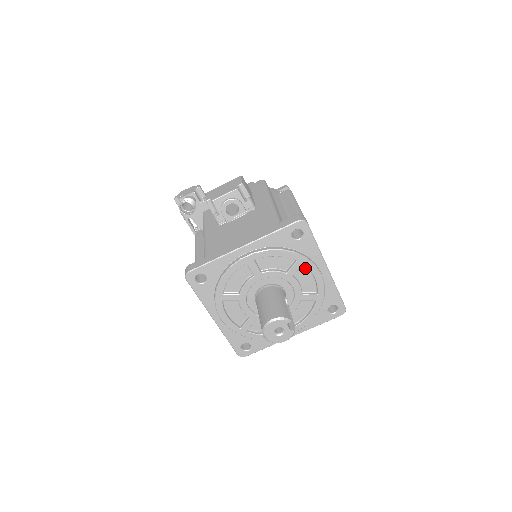
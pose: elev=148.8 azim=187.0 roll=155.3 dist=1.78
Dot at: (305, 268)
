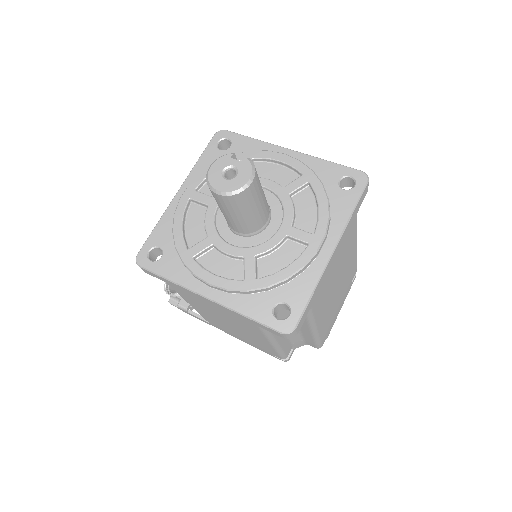
Dot at: (261, 164)
